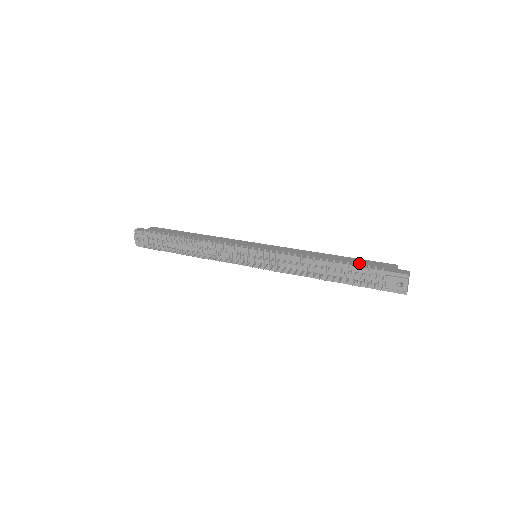
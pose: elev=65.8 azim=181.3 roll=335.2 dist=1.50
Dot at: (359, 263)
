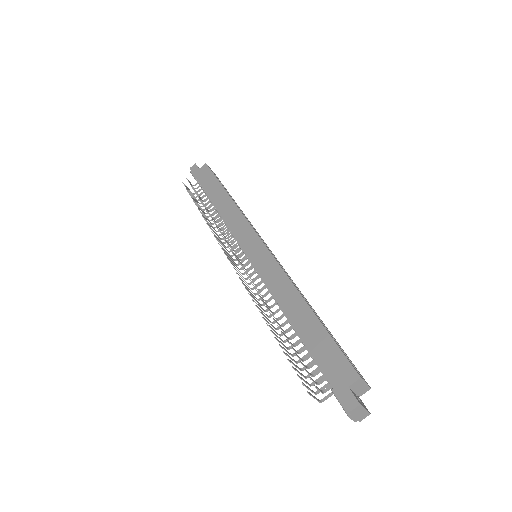
Dot at: (317, 345)
